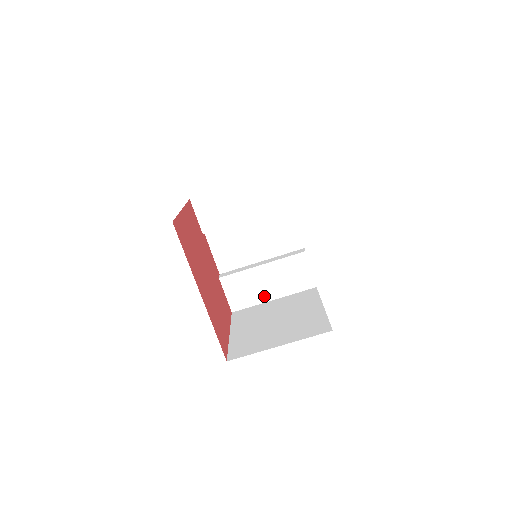
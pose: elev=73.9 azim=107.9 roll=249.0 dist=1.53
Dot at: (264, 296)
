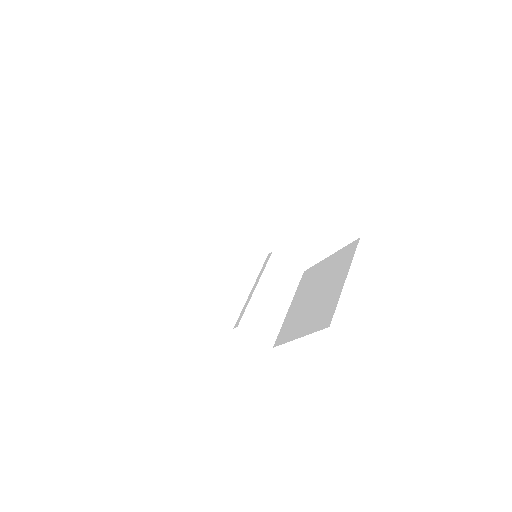
Dot at: (280, 311)
